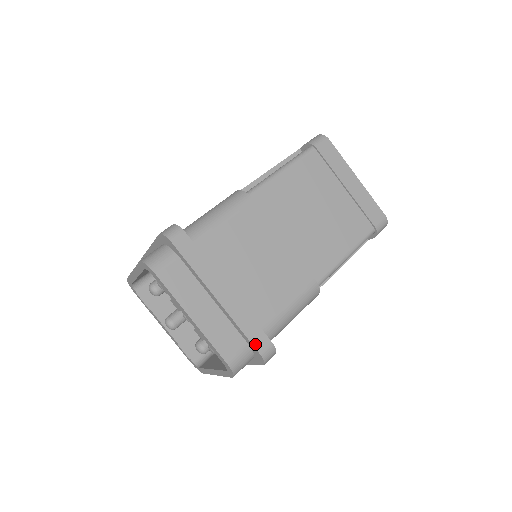
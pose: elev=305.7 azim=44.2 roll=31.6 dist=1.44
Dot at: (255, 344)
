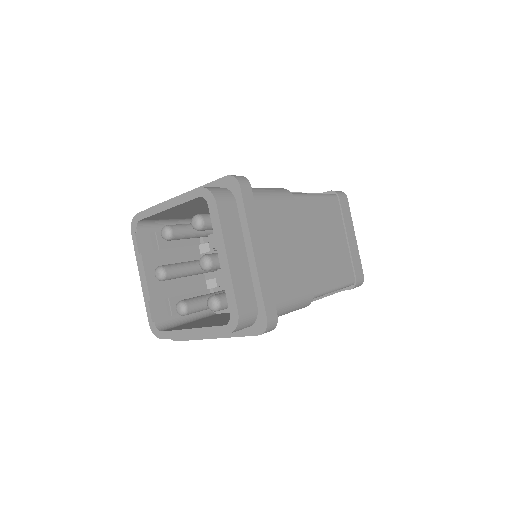
Dot at: (267, 309)
